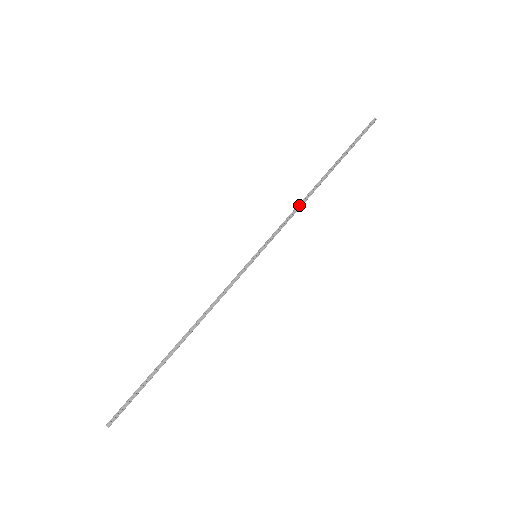
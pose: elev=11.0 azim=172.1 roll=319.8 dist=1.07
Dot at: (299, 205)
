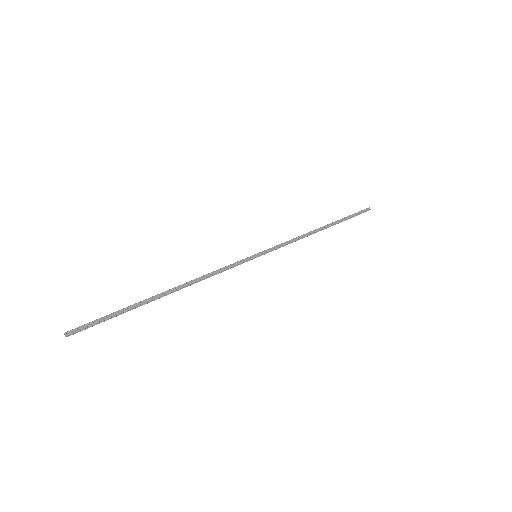
Dot at: (301, 236)
